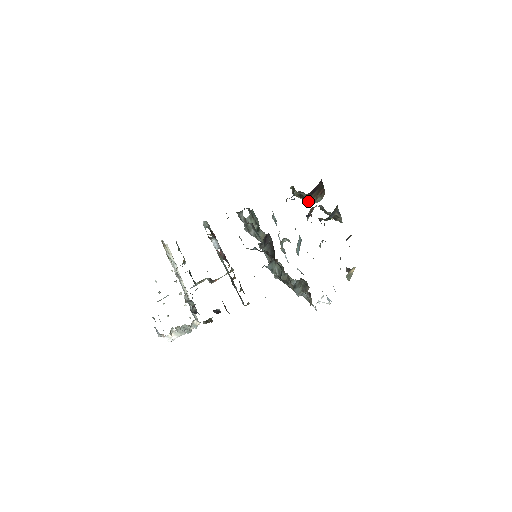
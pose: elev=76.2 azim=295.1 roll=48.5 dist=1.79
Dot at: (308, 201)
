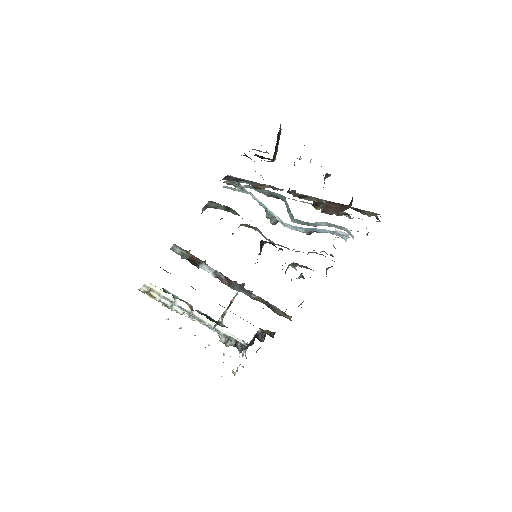
Dot at: occluded
